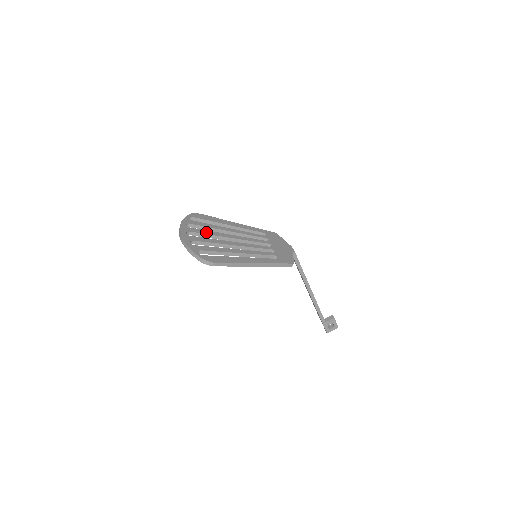
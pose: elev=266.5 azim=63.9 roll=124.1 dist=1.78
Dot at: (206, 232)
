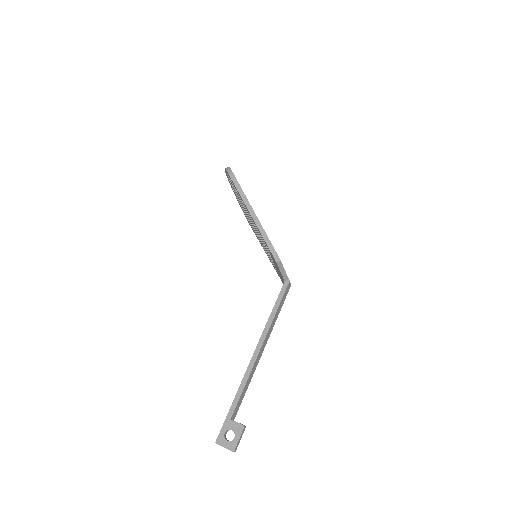
Dot at: occluded
